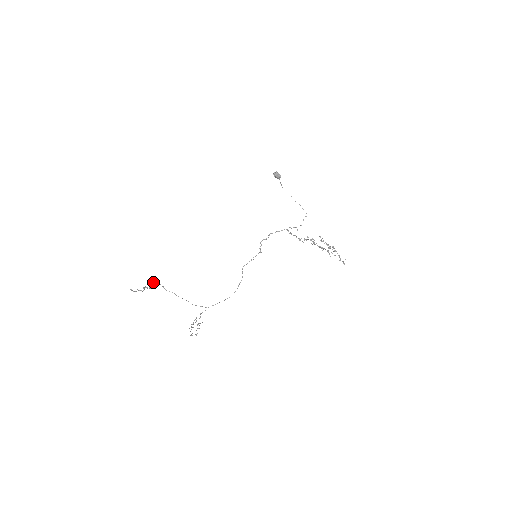
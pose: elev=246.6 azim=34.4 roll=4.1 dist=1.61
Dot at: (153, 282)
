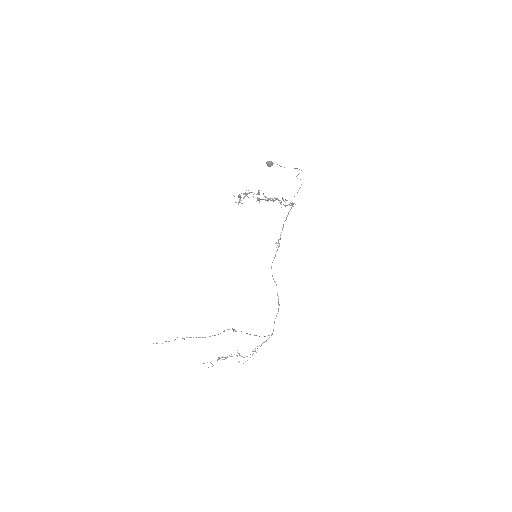
Dot at: (223, 331)
